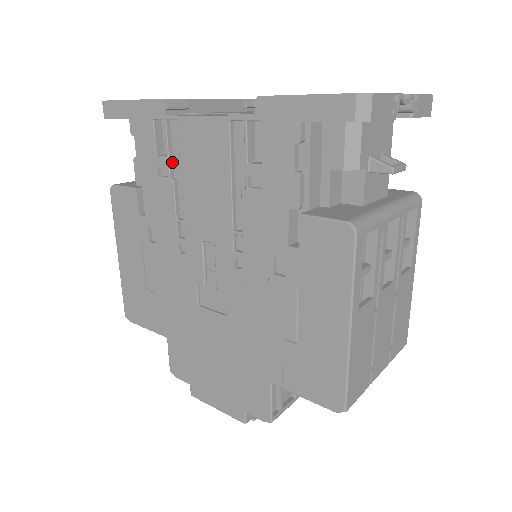
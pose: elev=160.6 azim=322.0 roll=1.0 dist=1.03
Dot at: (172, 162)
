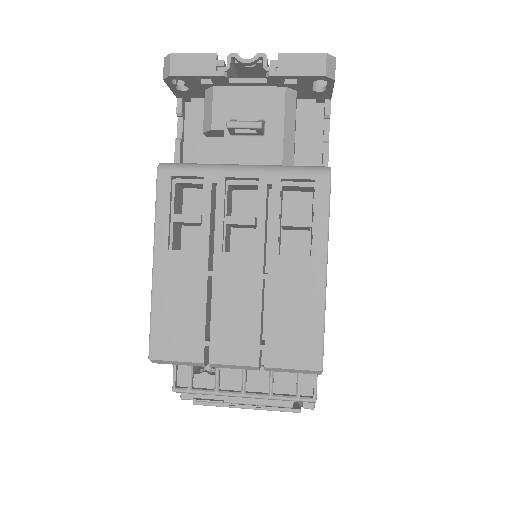
Dot at: occluded
